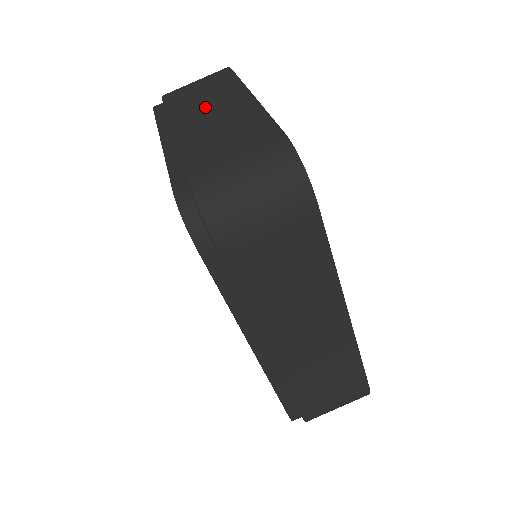
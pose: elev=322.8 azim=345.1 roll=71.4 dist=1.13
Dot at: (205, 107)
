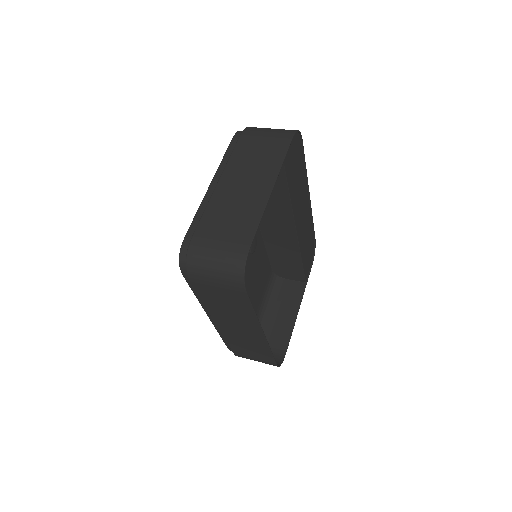
Dot at: (246, 174)
